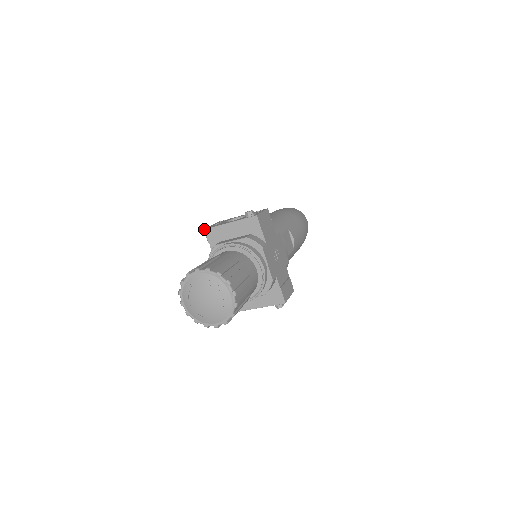
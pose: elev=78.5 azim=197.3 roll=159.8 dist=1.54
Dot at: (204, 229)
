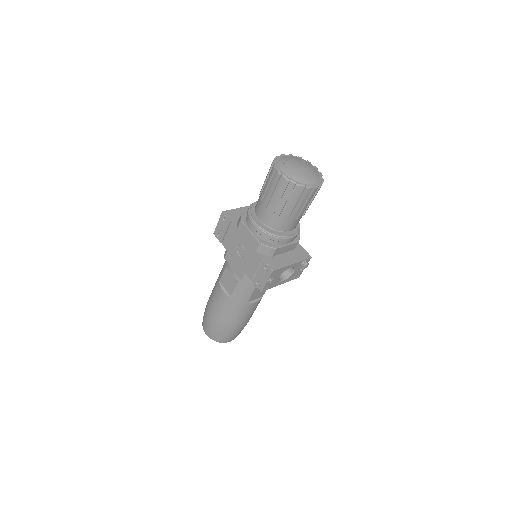
Dot at: (222, 211)
